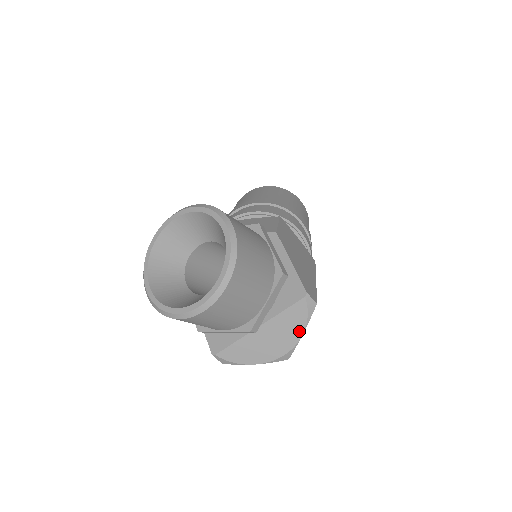
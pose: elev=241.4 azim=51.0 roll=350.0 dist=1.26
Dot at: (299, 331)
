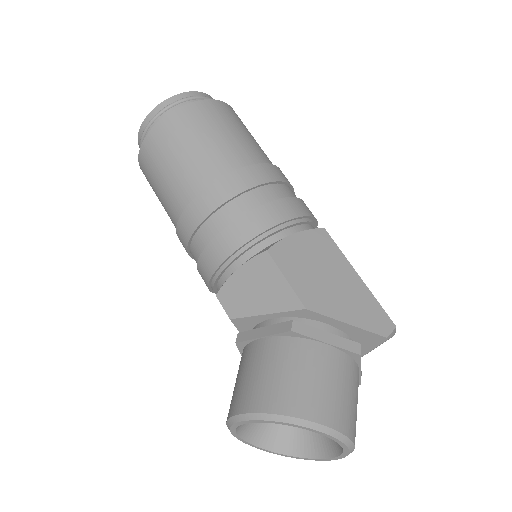
Dot at: occluded
